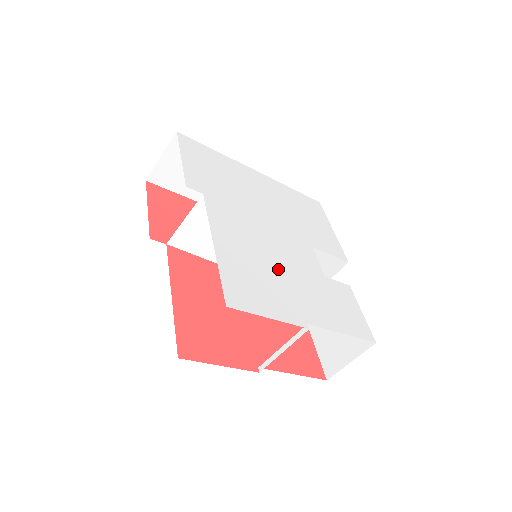
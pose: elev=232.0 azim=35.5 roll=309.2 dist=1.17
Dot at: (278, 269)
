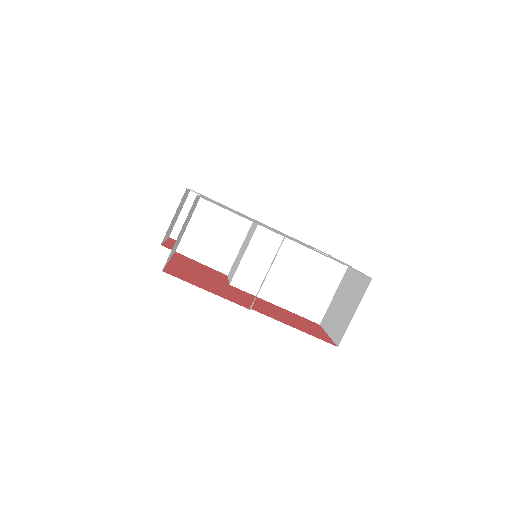
Dot at: occluded
